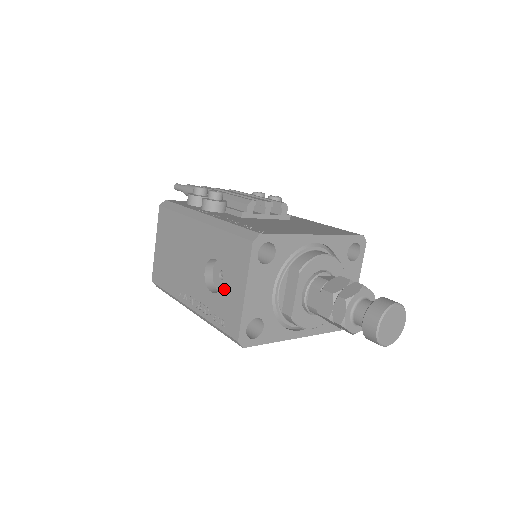
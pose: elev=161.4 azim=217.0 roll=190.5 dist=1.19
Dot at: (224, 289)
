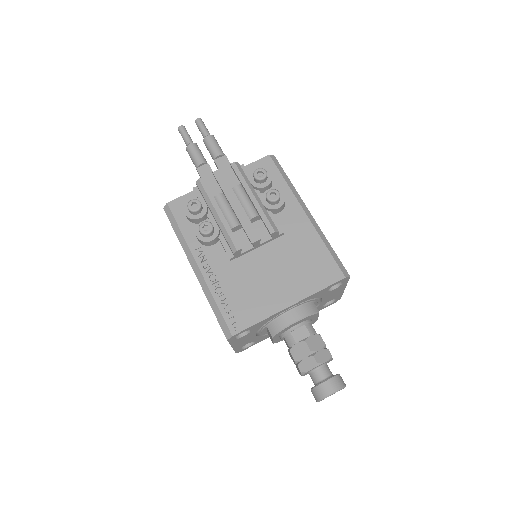
Dot at: occluded
